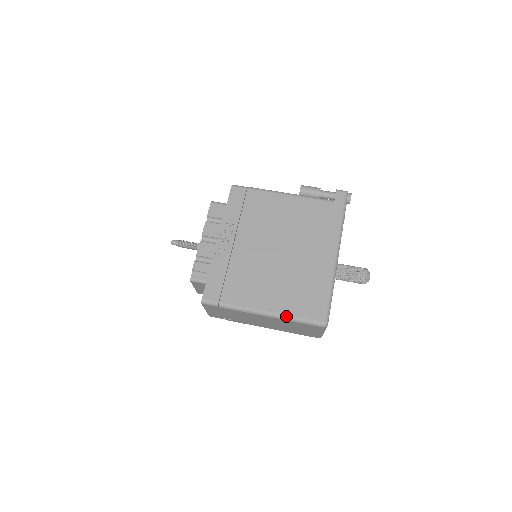
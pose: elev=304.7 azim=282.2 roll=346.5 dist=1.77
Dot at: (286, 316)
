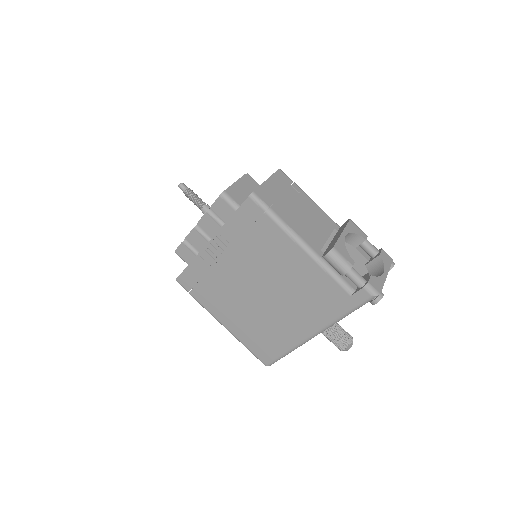
Dot at: (238, 340)
